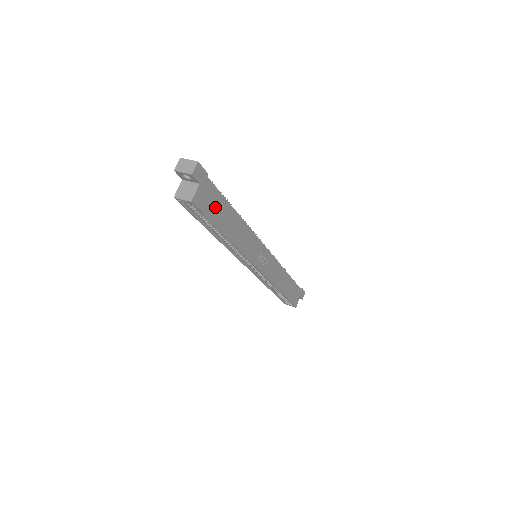
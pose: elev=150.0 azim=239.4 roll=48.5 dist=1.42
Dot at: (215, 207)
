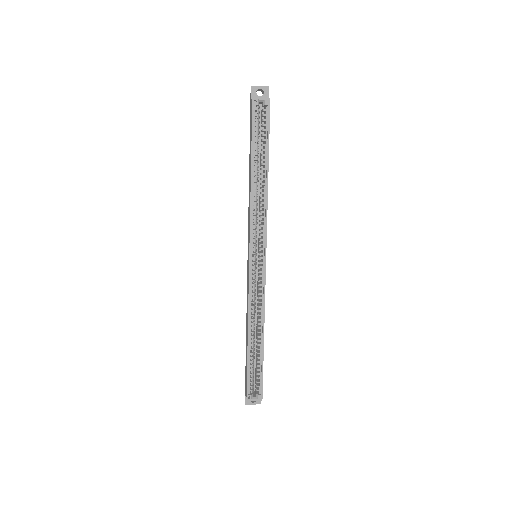
Dot at: occluded
